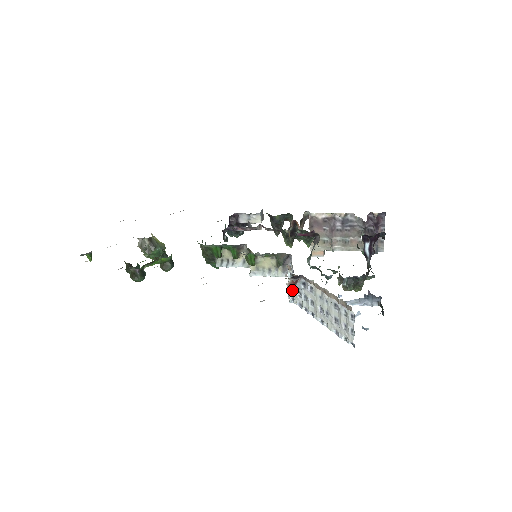
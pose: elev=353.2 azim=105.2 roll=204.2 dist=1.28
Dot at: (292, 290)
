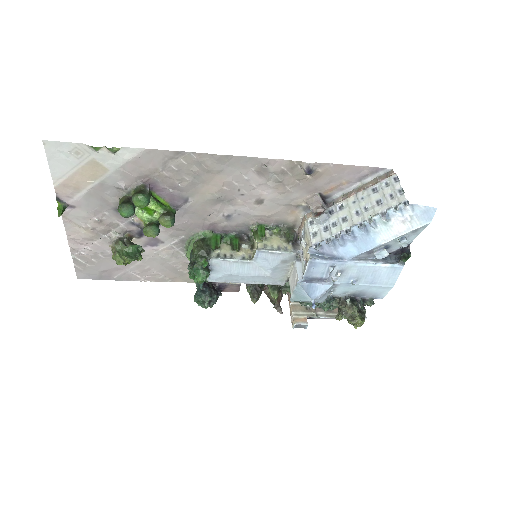
Dot at: (320, 214)
